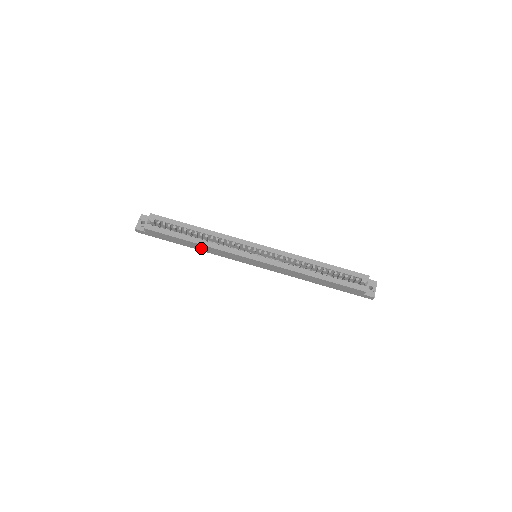
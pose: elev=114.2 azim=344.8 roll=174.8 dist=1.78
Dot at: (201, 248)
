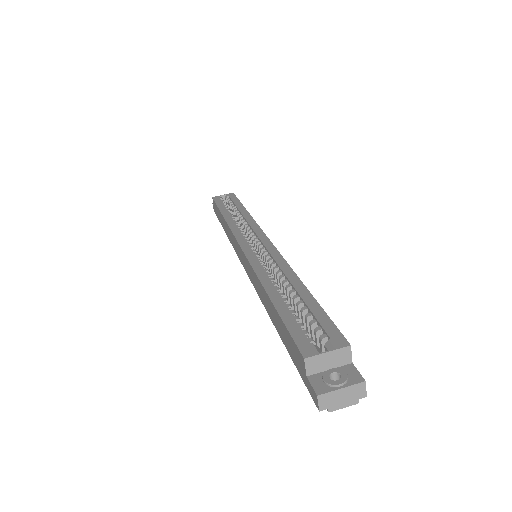
Dot at: occluded
